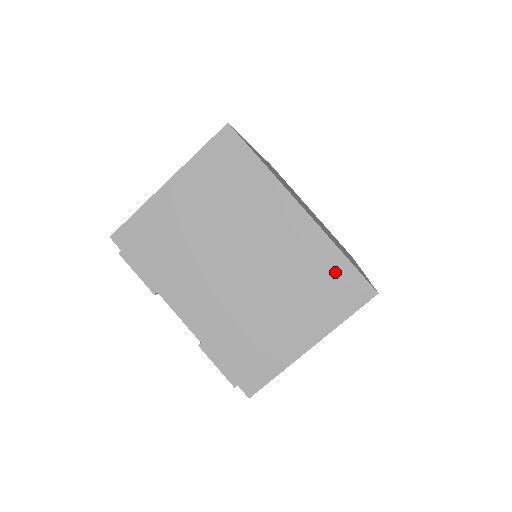
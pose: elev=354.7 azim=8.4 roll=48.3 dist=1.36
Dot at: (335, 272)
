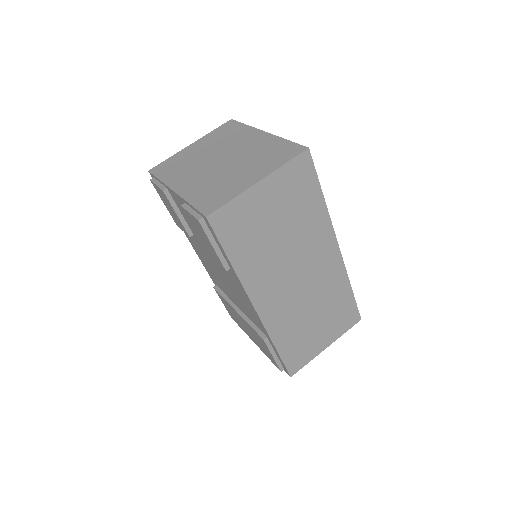
Dot at: (281, 147)
